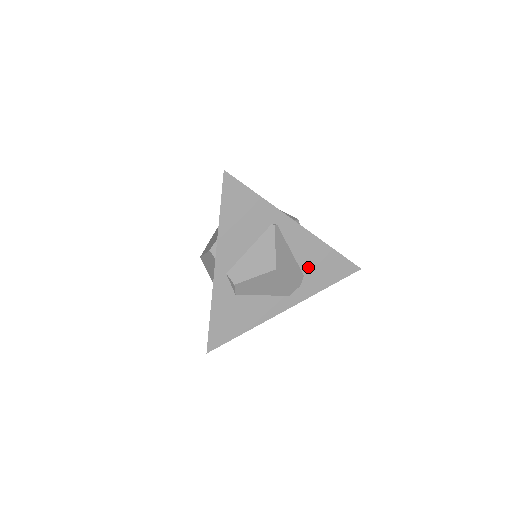
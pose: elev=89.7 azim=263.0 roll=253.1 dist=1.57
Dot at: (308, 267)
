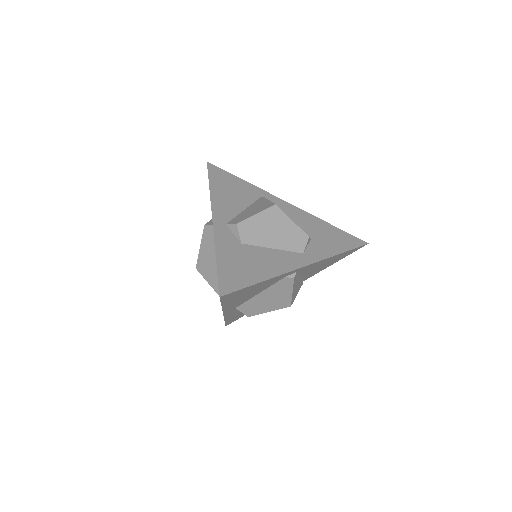
Dot at: (311, 233)
